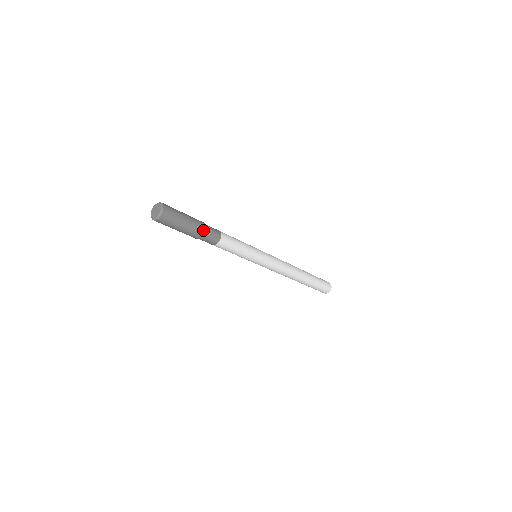
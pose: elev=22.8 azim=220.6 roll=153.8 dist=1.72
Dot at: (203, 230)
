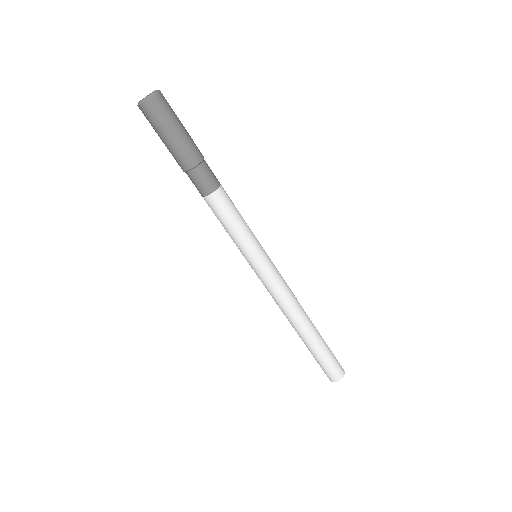
Dot at: (201, 156)
